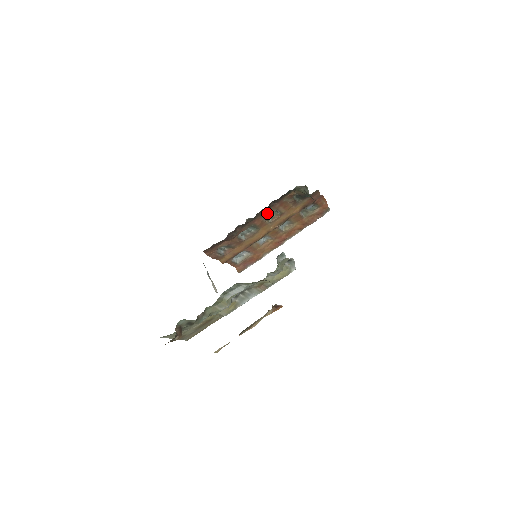
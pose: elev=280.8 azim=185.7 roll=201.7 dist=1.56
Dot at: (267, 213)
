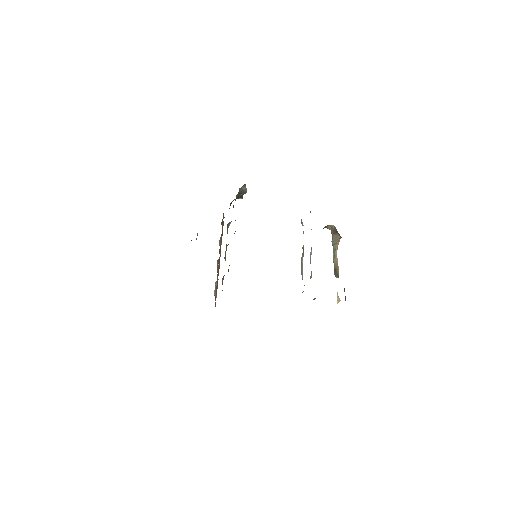
Dot at: occluded
